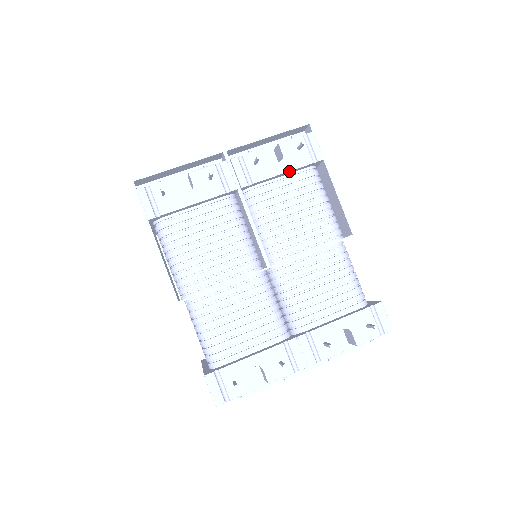
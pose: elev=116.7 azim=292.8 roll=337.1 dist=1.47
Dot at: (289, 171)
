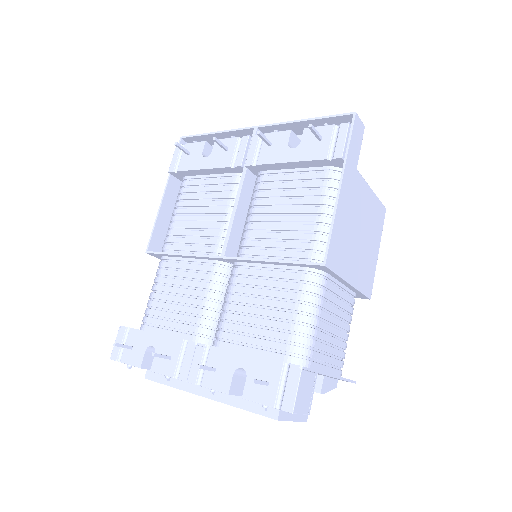
Dot at: (297, 161)
